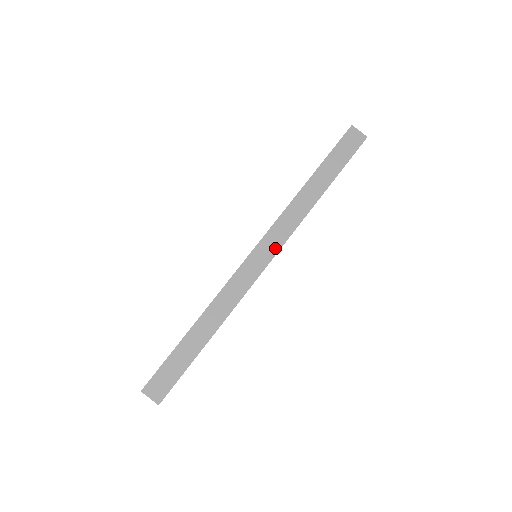
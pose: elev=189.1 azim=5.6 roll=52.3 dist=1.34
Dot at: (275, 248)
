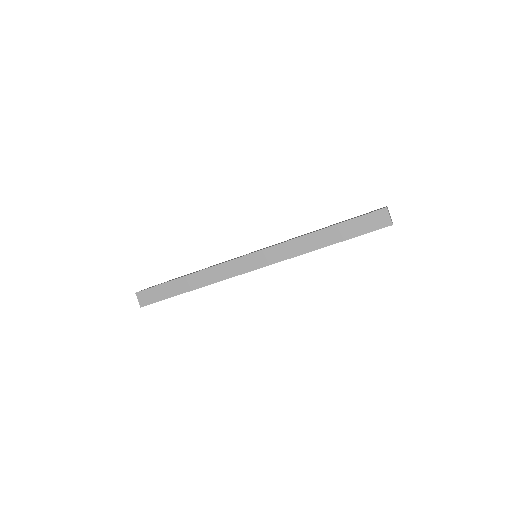
Dot at: (263, 263)
